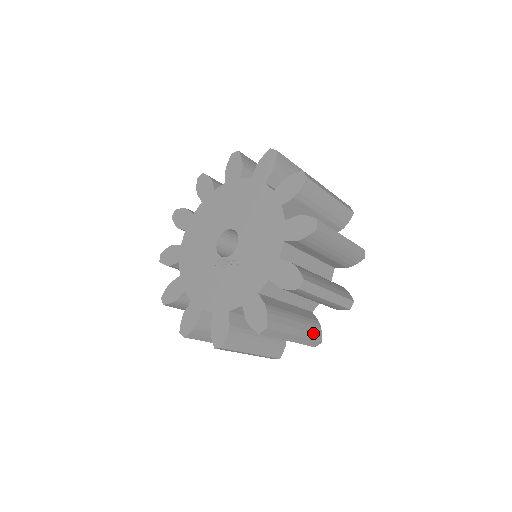
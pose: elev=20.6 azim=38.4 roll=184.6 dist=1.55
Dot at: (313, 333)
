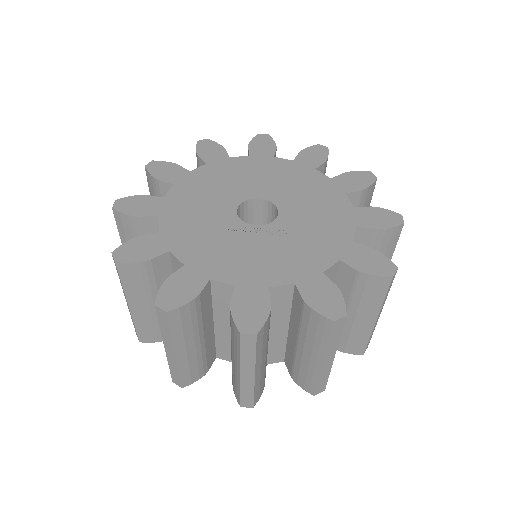
Dot at: occluded
